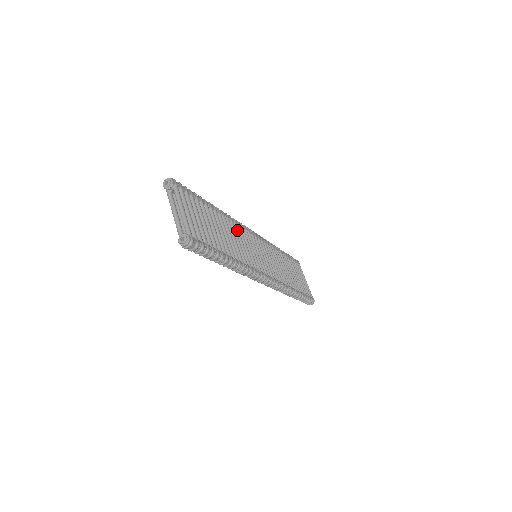
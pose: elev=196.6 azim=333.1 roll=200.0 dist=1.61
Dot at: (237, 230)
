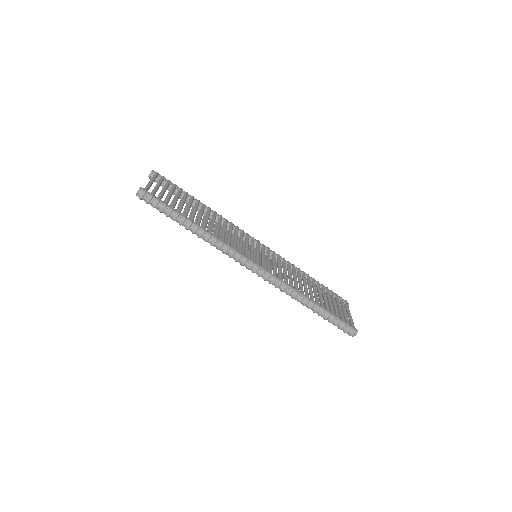
Dot at: (230, 227)
